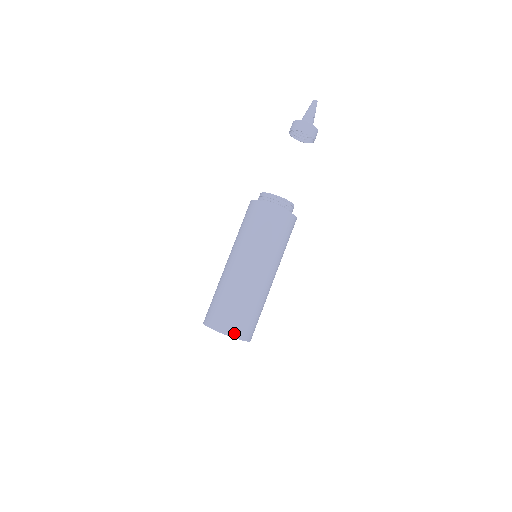
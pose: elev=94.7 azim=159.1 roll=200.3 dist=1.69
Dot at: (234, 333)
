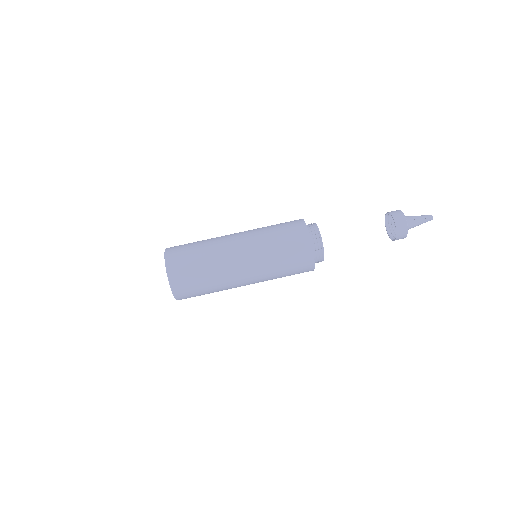
Dot at: (178, 296)
